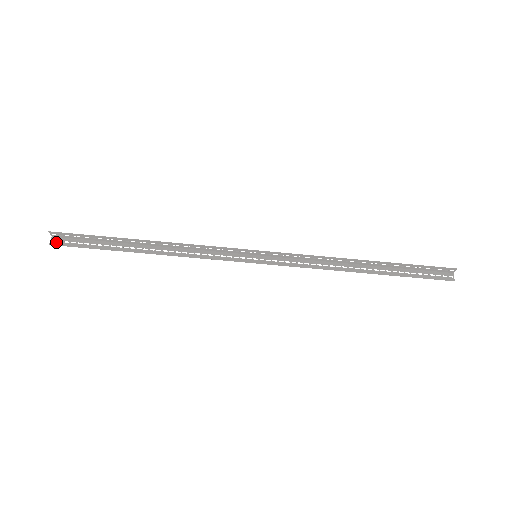
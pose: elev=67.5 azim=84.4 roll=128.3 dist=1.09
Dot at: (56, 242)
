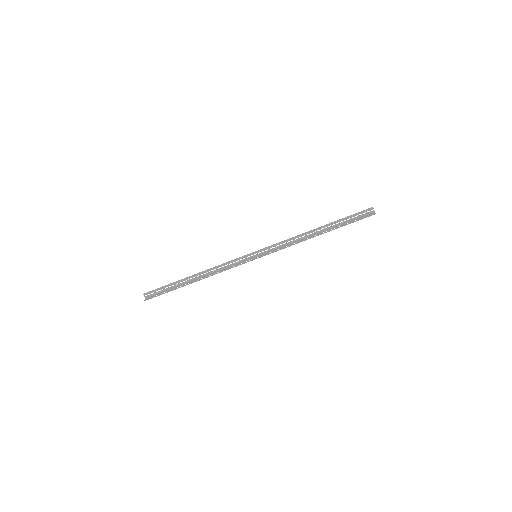
Dot at: (148, 299)
